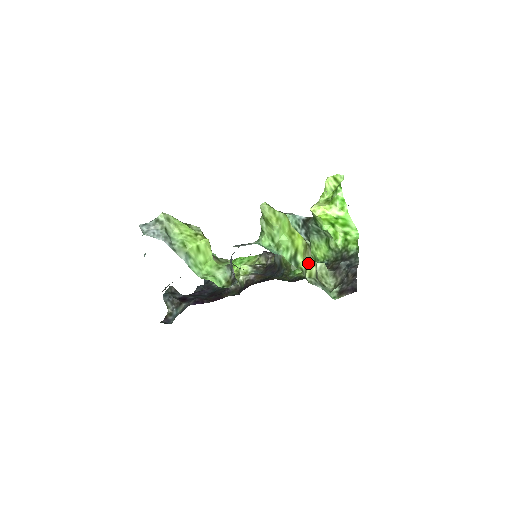
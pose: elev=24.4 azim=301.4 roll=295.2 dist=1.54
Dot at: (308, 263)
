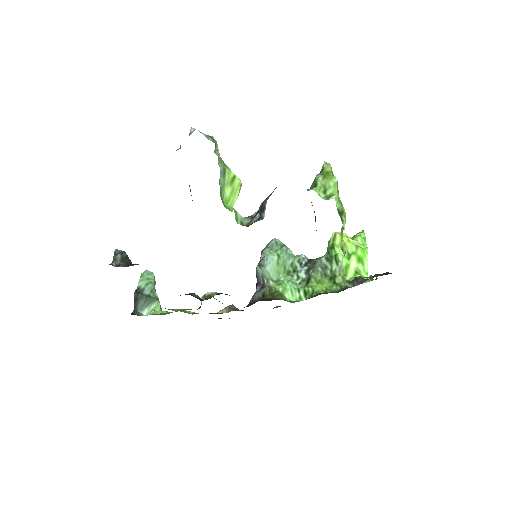
Dot at: (342, 239)
